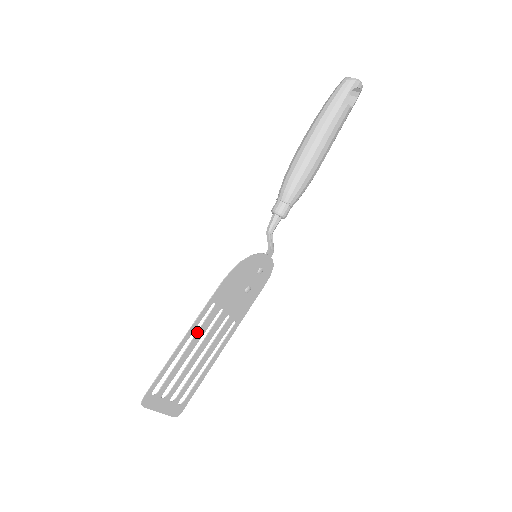
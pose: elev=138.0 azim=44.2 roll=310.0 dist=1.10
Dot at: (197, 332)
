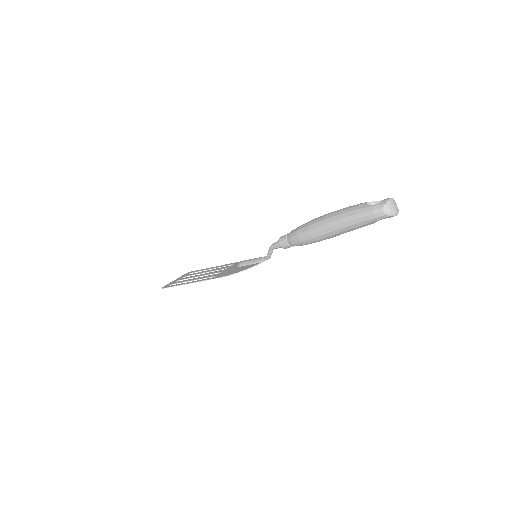
Dot at: occluded
